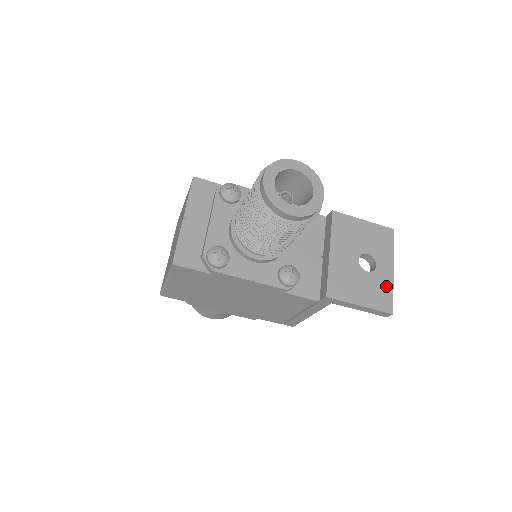
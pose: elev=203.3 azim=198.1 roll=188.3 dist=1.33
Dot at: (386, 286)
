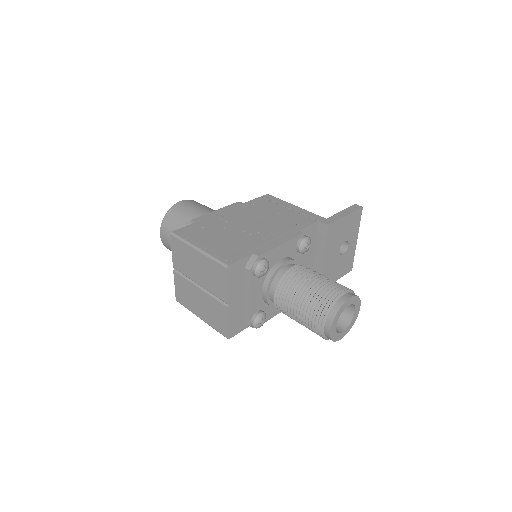
Dot at: (351, 255)
